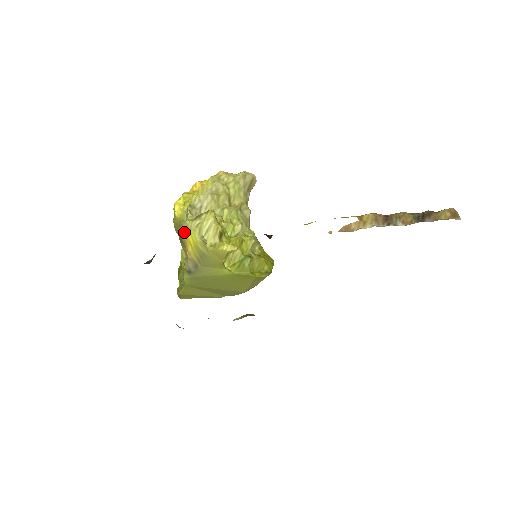
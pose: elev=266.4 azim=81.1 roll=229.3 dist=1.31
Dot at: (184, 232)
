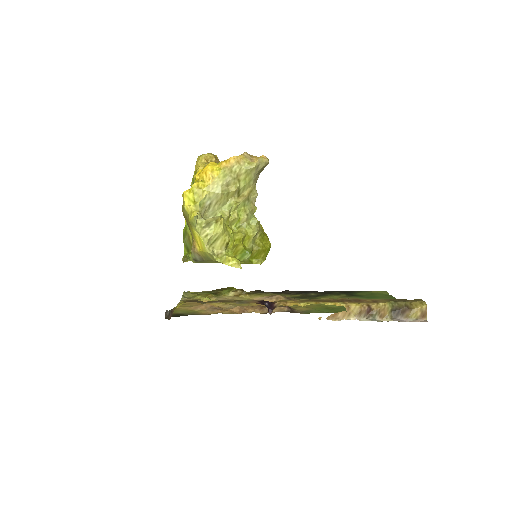
Dot at: (193, 232)
